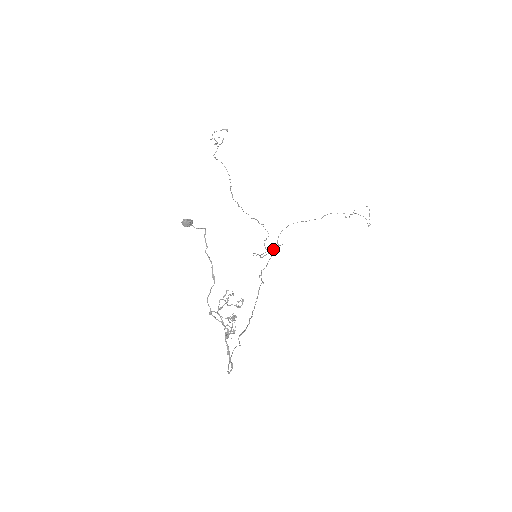
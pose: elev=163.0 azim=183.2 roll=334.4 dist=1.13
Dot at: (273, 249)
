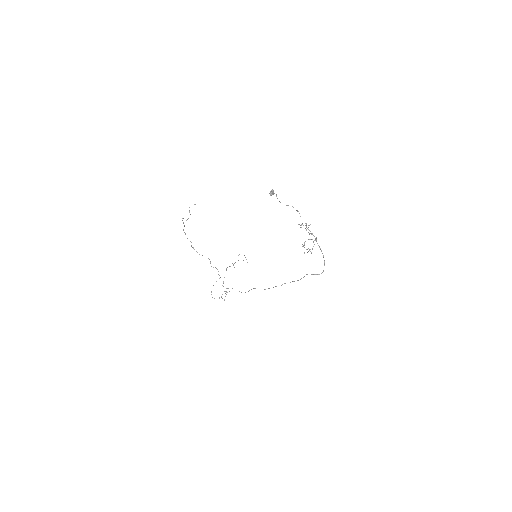
Dot at: occluded
